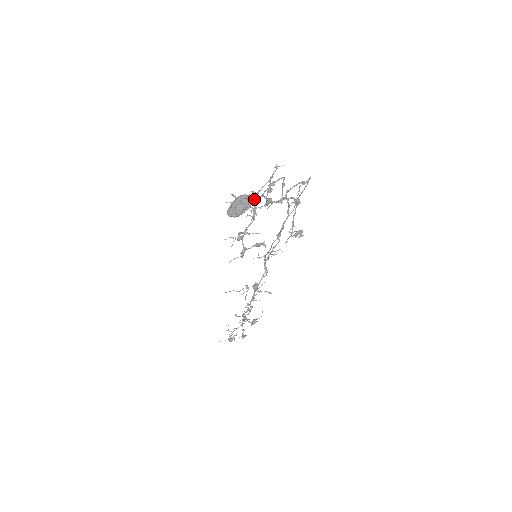
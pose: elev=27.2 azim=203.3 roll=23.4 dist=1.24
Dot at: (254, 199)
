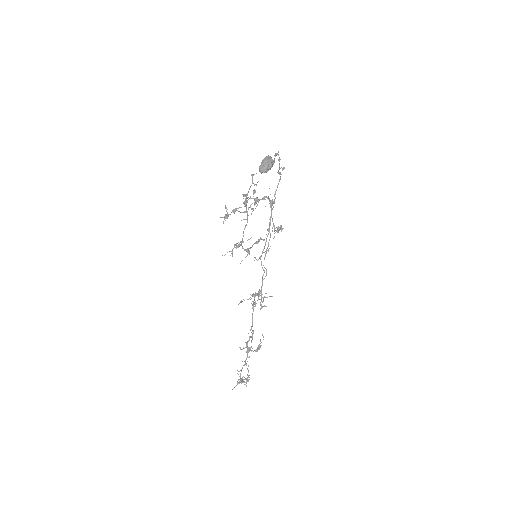
Dot at: (248, 197)
